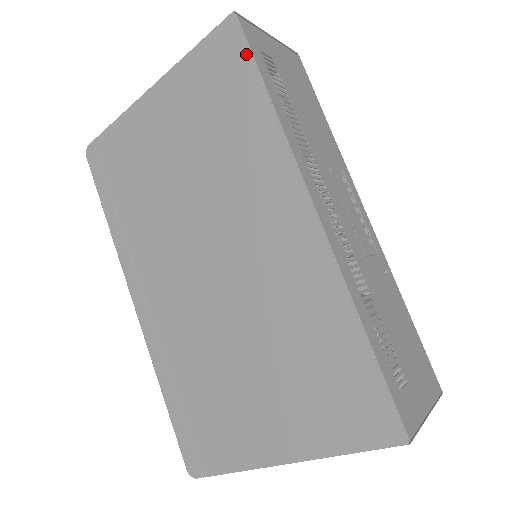
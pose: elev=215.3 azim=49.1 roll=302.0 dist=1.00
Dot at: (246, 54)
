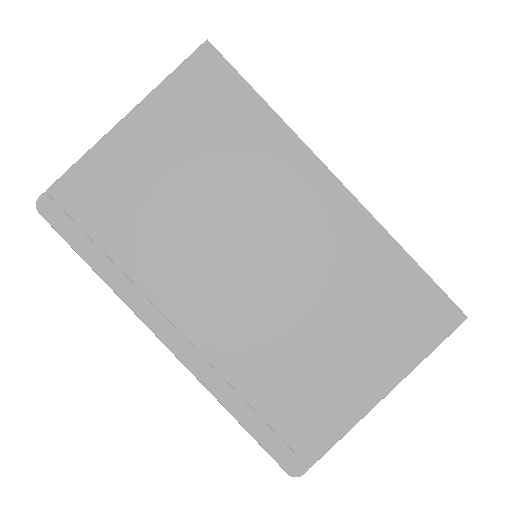
Dot at: (233, 73)
